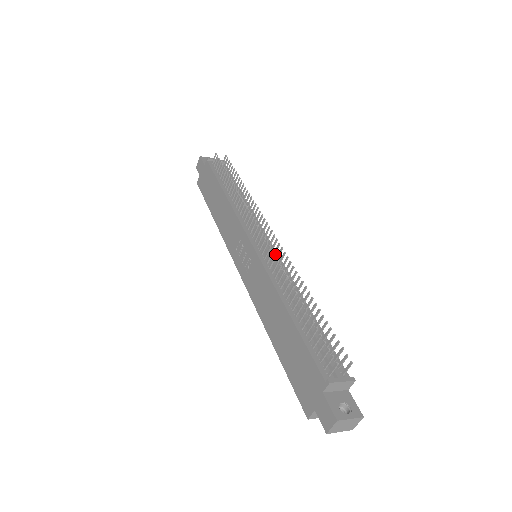
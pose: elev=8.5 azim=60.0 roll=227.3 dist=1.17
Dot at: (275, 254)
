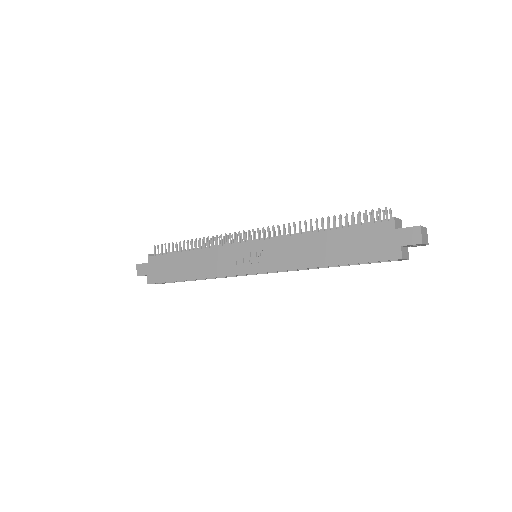
Dot at: occluded
